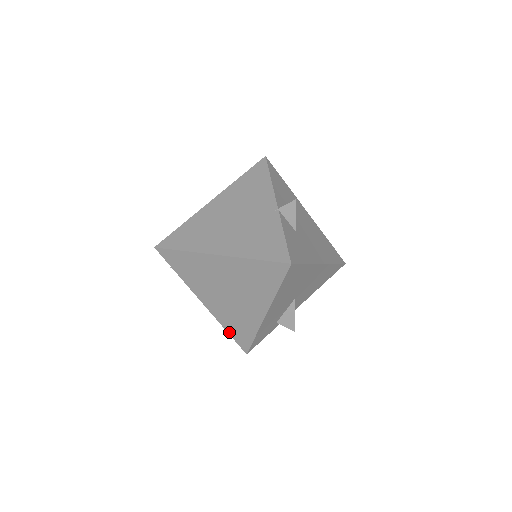
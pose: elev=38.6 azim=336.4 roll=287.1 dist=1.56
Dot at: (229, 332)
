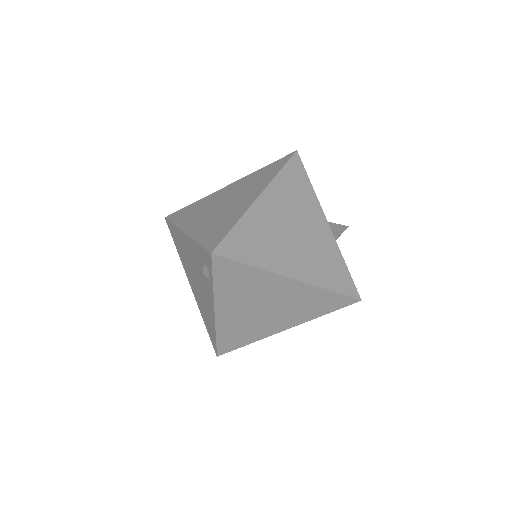
Dot at: (219, 339)
